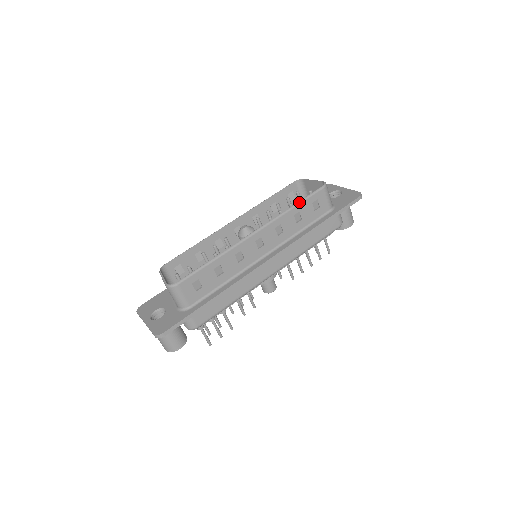
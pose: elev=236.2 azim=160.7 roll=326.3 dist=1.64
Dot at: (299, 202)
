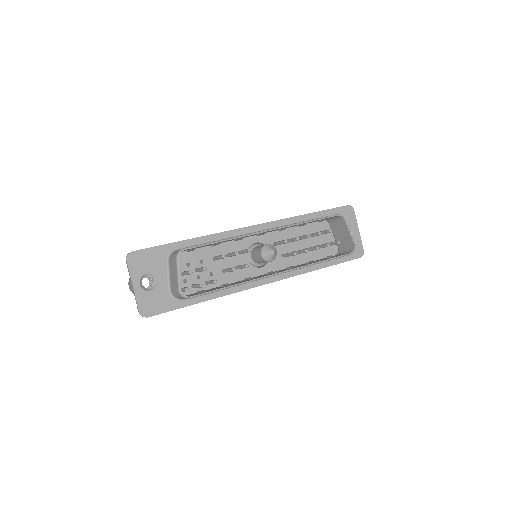
Dot at: (325, 261)
